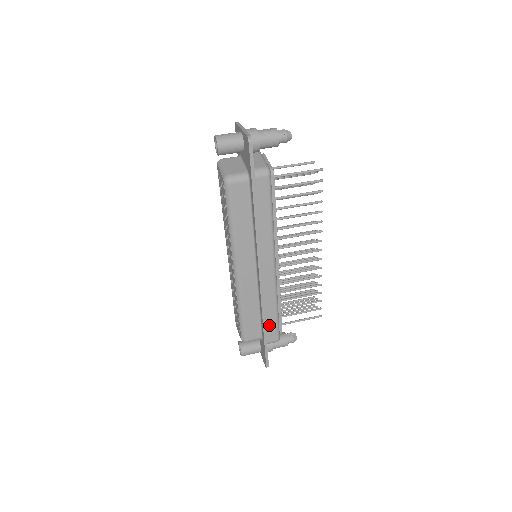
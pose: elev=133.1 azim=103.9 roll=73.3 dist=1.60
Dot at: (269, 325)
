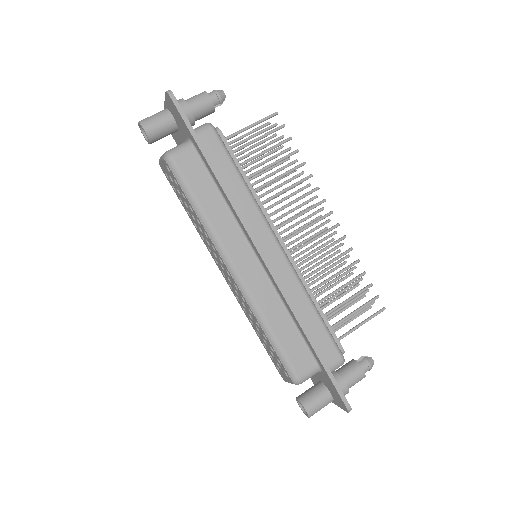
Dot at: (317, 338)
